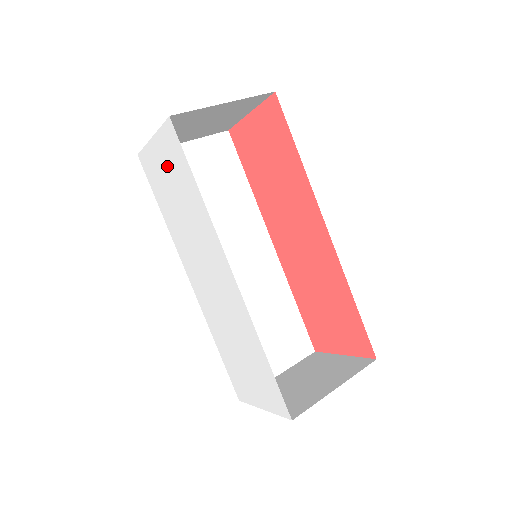
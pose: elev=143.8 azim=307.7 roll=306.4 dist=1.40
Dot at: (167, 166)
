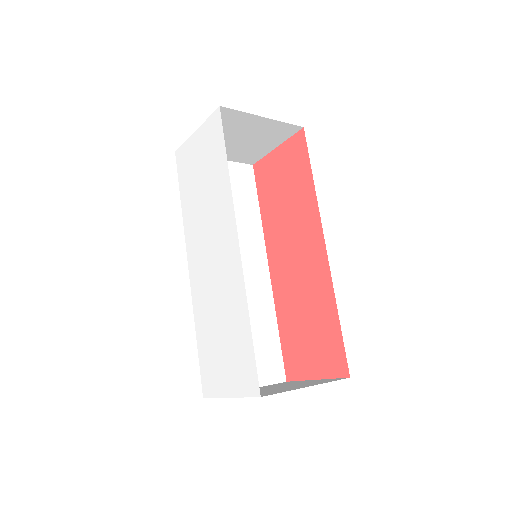
Dot at: (202, 153)
